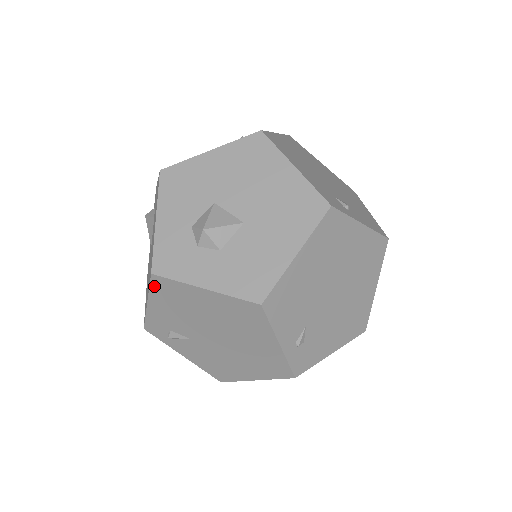
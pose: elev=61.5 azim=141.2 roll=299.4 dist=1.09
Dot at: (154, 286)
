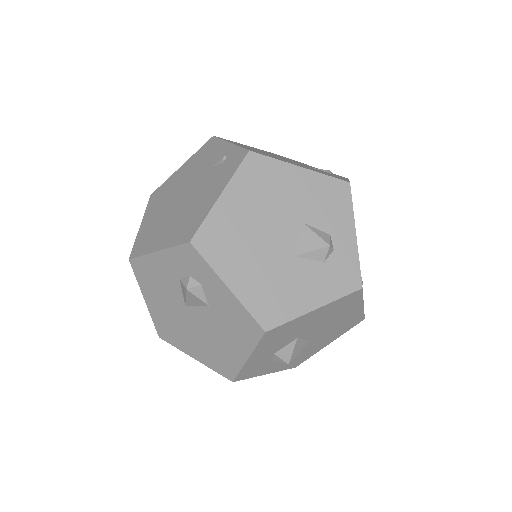
Dot at: (222, 373)
